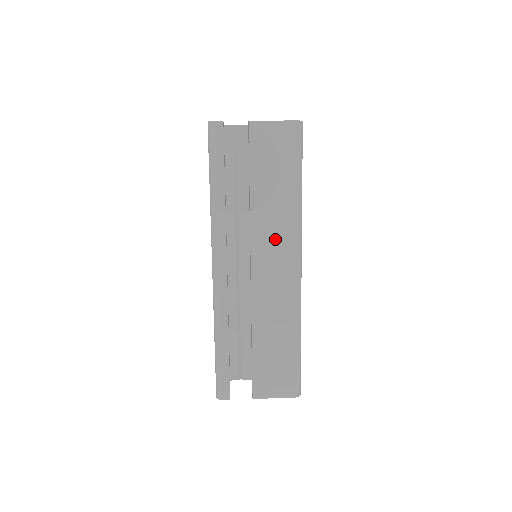
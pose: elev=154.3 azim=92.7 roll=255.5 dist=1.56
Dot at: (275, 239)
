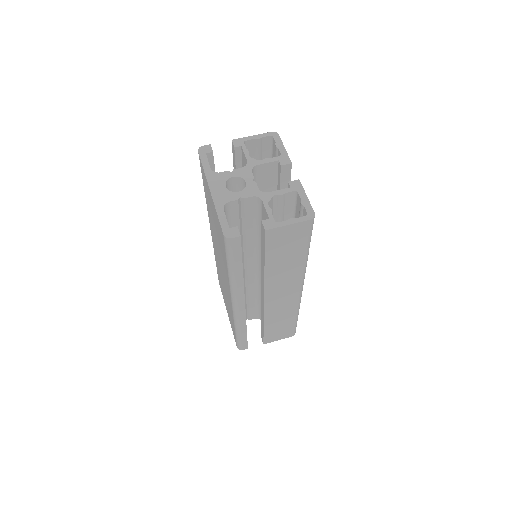
Dot at: (284, 283)
